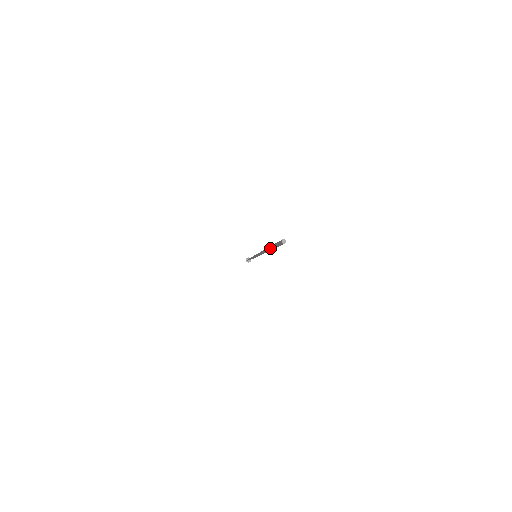
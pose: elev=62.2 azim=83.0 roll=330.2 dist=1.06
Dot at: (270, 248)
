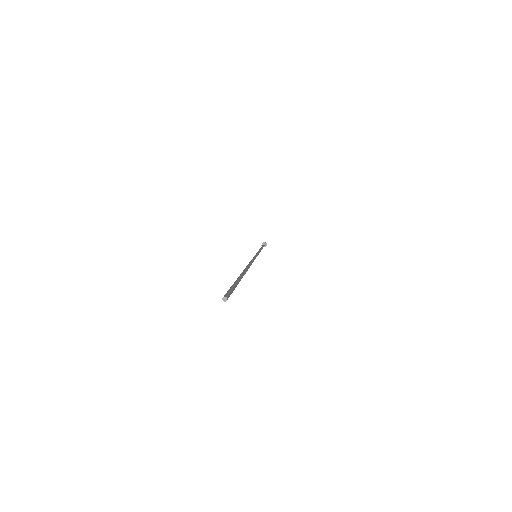
Dot at: occluded
